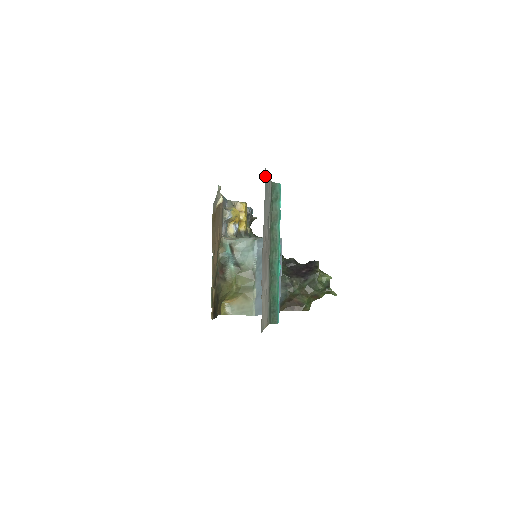
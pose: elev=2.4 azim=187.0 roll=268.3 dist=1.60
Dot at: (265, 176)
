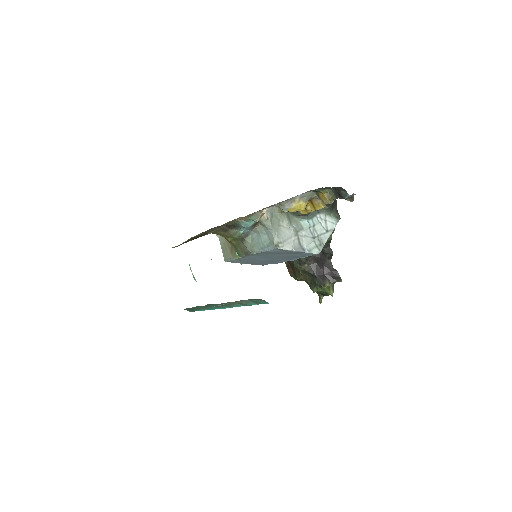
Dot at: occluded
